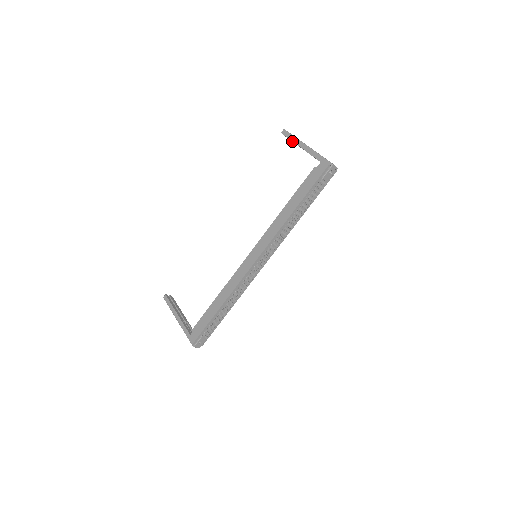
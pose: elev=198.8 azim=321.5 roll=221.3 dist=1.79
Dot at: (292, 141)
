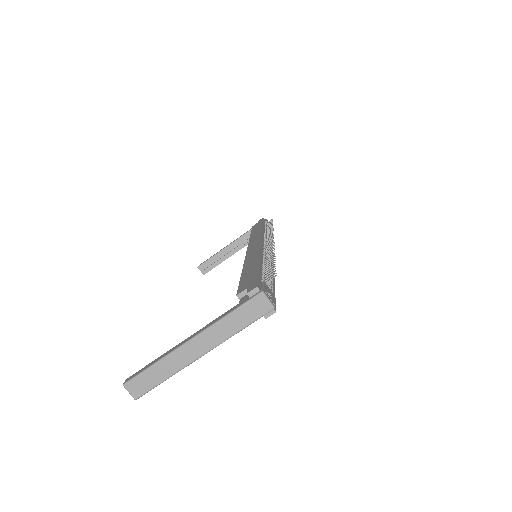
Dot at: (213, 263)
